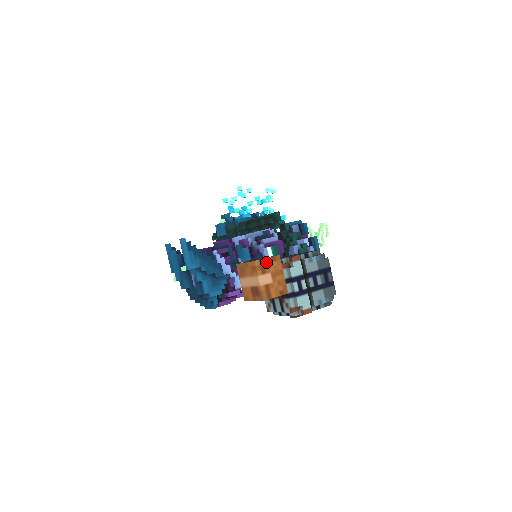
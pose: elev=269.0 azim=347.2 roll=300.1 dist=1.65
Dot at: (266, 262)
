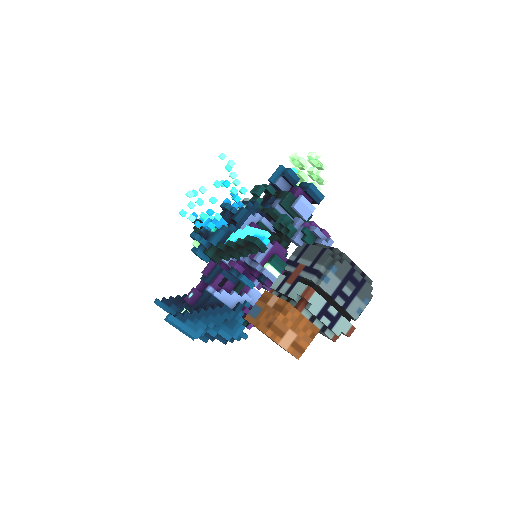
Dot at: (278, 323)
